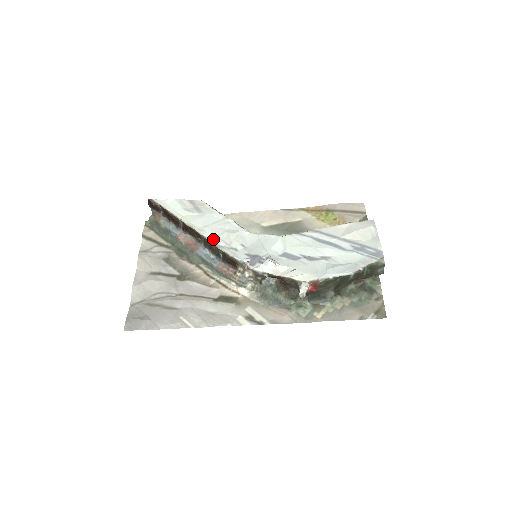
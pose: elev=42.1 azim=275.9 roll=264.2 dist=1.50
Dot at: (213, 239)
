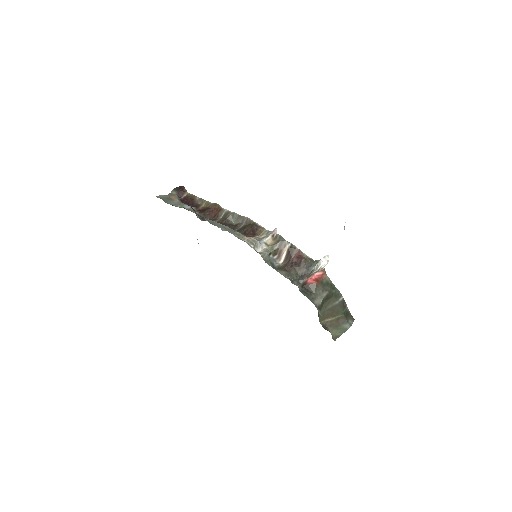
Dot at: (240, 218)
